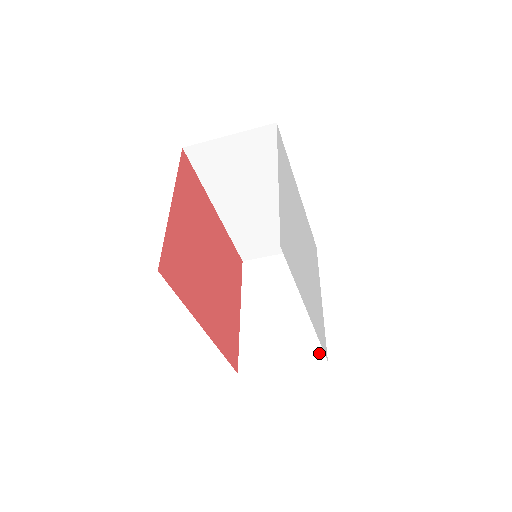
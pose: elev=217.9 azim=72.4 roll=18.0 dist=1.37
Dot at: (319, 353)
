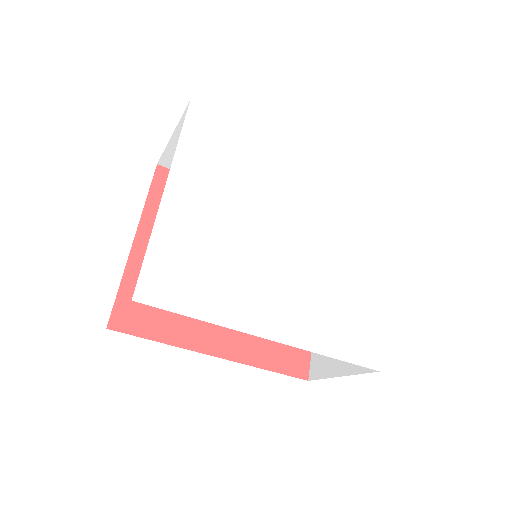
Dot at: occluded
